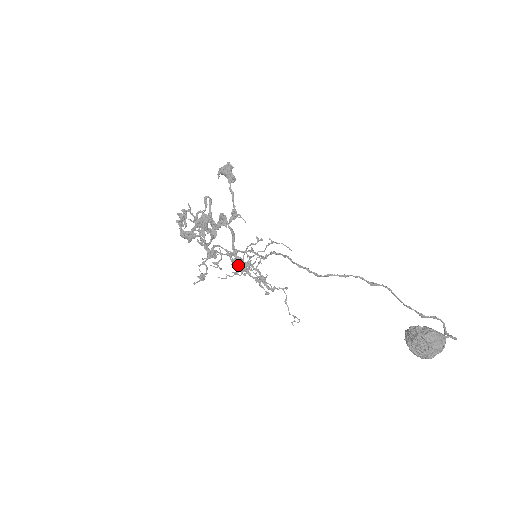
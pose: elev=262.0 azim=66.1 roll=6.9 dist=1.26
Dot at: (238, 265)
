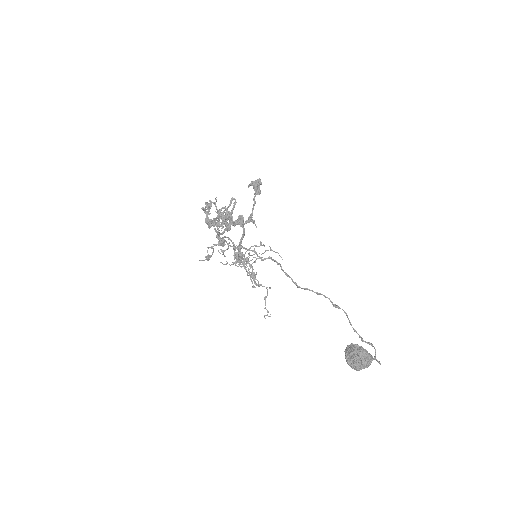
Dot at: (238, 258)
